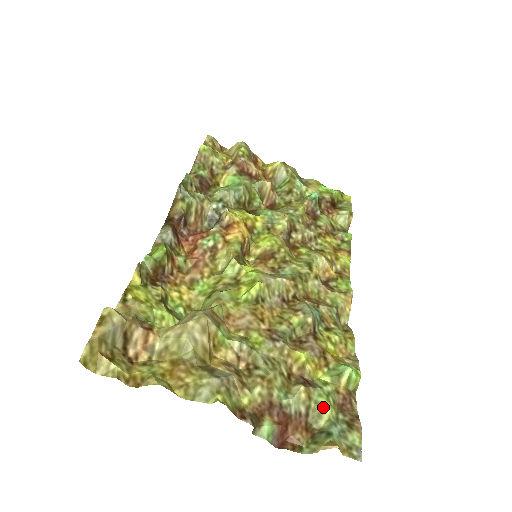
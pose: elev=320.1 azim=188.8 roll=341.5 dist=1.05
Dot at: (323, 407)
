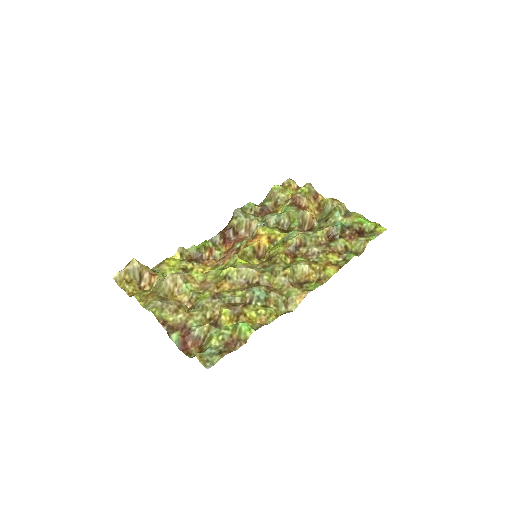
Dot at: (212, 338)
